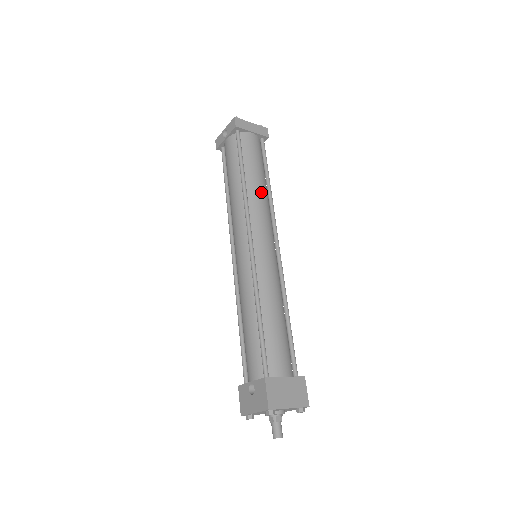
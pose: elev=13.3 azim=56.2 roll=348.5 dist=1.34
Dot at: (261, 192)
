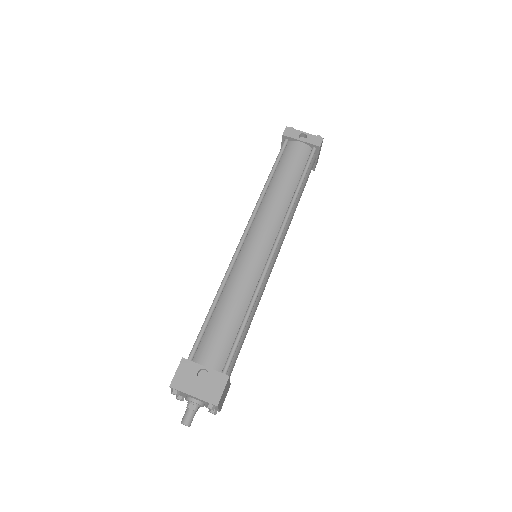
Dot at: occluded
